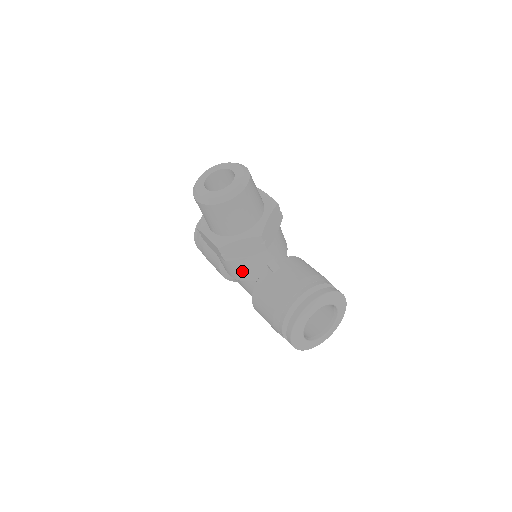
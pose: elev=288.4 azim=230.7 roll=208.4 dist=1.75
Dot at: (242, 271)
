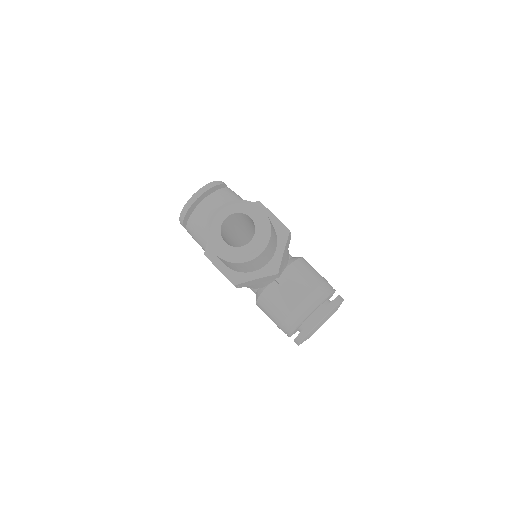
Dot at: (250, 286)
